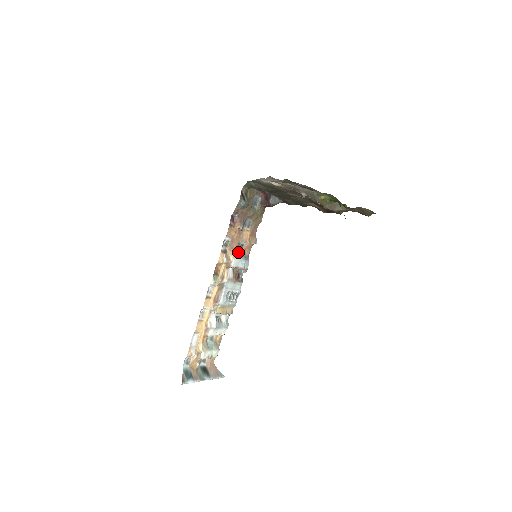
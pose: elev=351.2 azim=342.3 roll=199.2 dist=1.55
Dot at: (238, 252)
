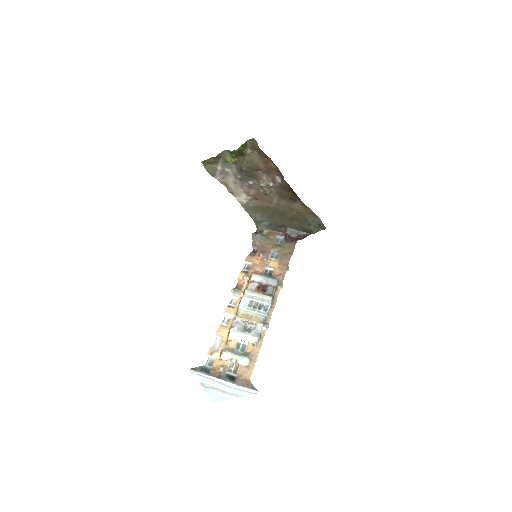
Dot at: (263, 274)
